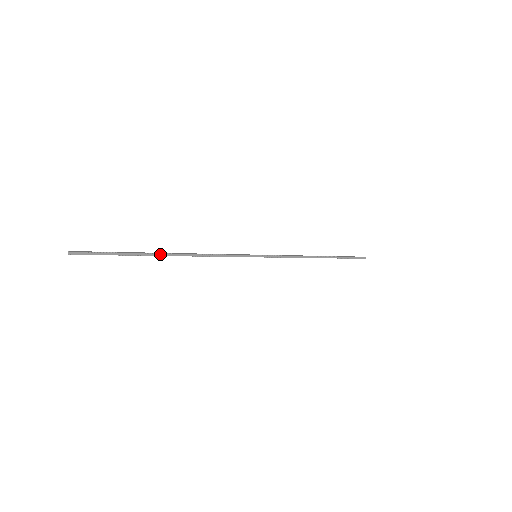
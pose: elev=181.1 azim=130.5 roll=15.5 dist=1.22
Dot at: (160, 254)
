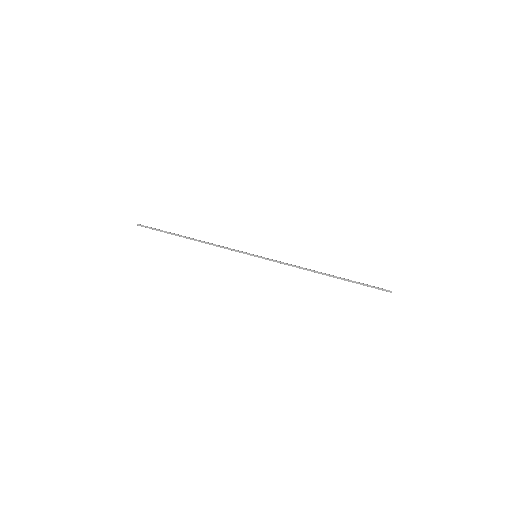
Dot at: occluded
